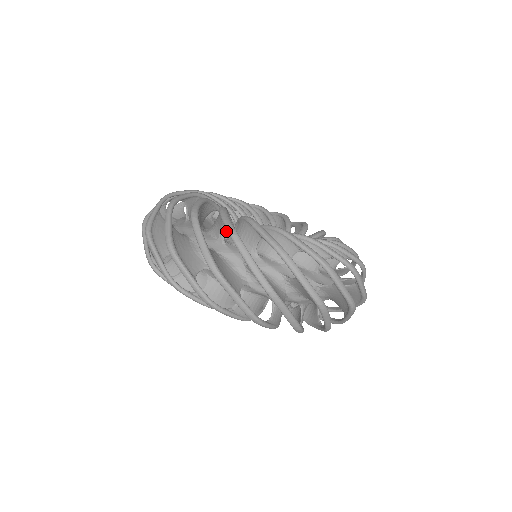
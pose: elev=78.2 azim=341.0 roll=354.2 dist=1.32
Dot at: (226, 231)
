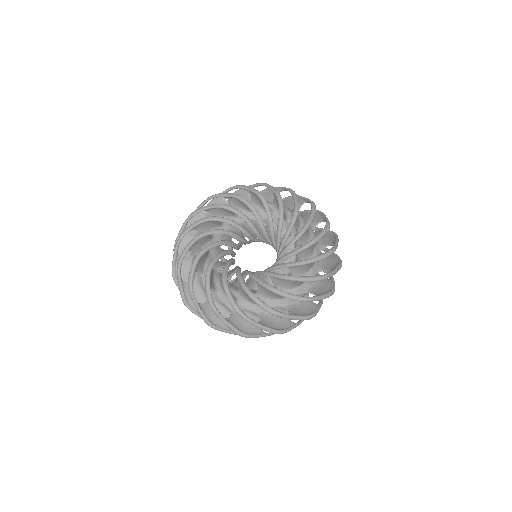
Dot at: (233, 235)
